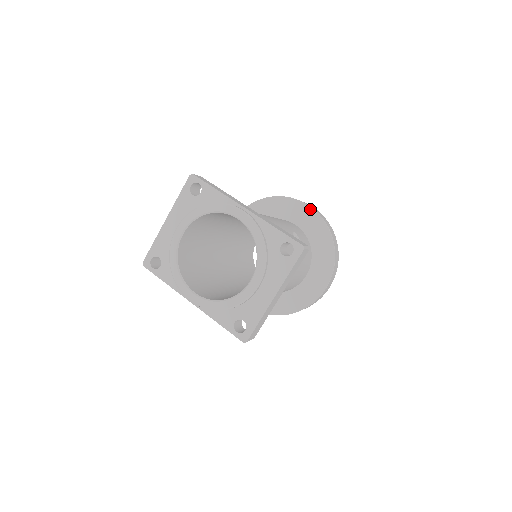
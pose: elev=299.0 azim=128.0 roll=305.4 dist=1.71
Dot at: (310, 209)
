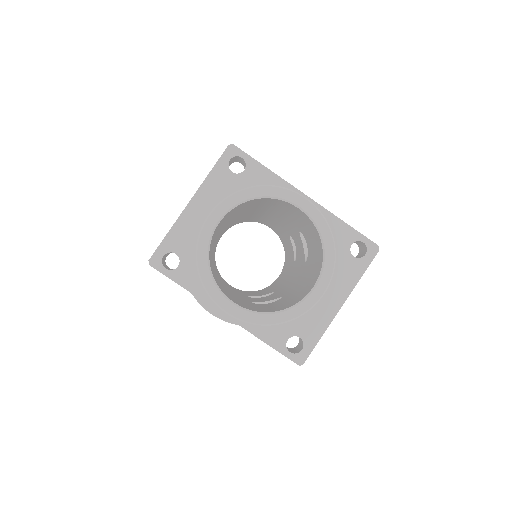
Dot at: occluded
